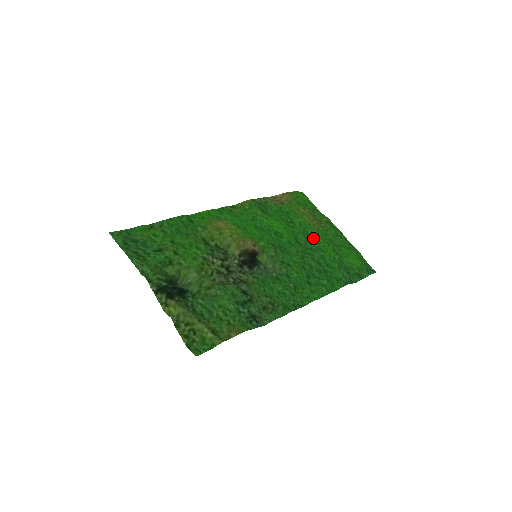
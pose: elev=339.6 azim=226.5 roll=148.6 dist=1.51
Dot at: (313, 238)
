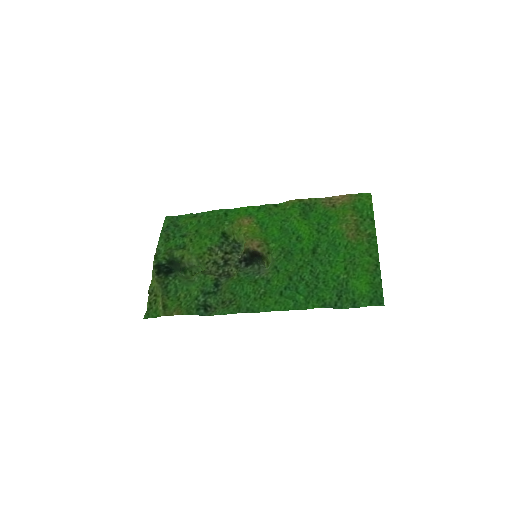
Dot at: (336, 250)
